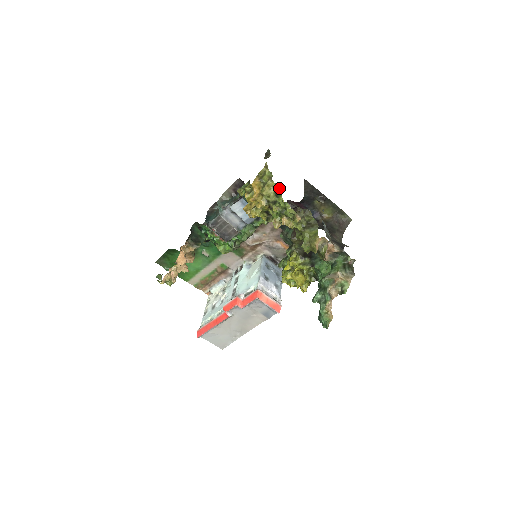
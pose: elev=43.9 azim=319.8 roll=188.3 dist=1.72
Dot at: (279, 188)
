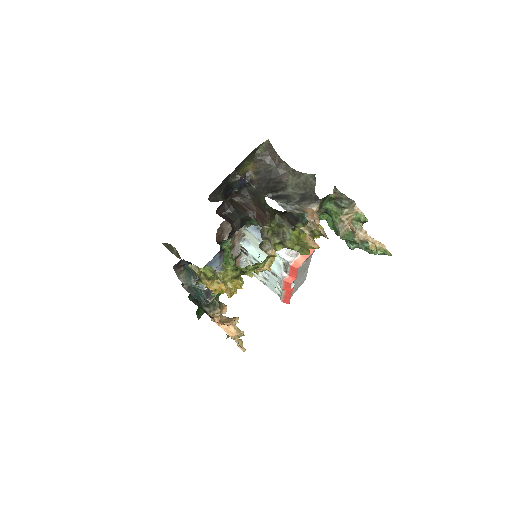
Dot at: (231, 266)
